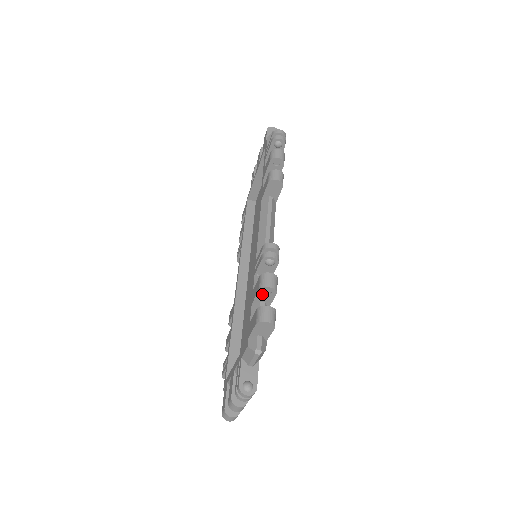
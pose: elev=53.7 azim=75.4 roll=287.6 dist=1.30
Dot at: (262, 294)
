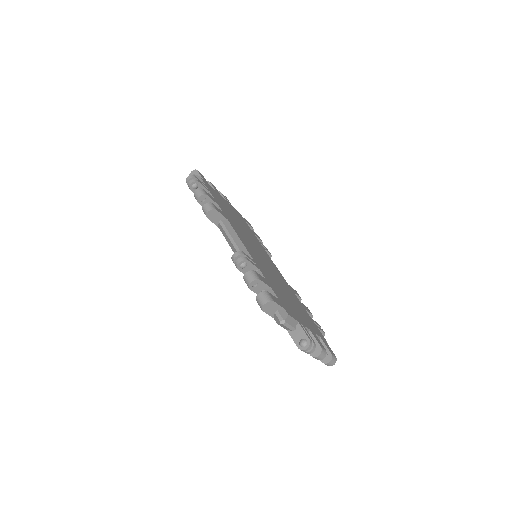
Dot at: (255, 288)
